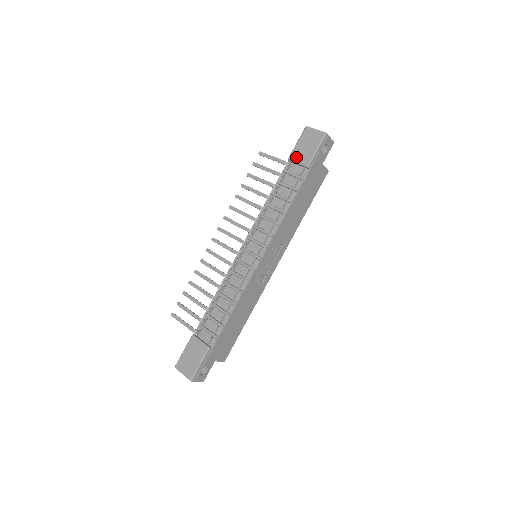
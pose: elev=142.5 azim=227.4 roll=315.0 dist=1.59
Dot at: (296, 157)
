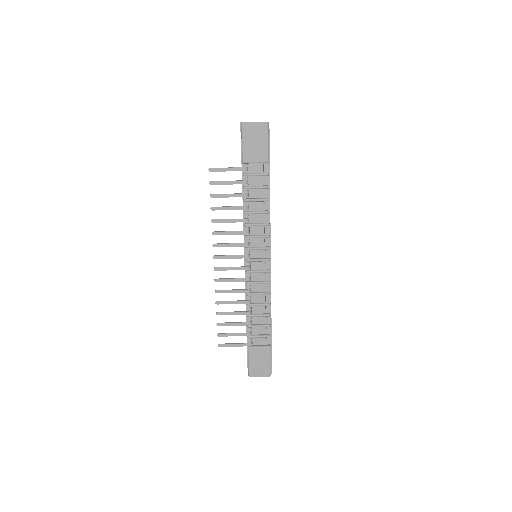
Dot at: (251, 158)
